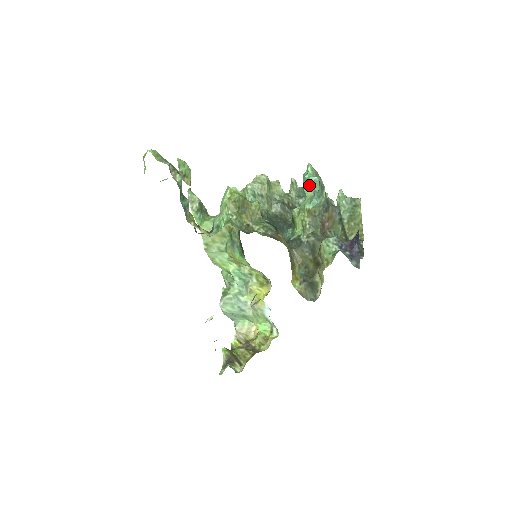
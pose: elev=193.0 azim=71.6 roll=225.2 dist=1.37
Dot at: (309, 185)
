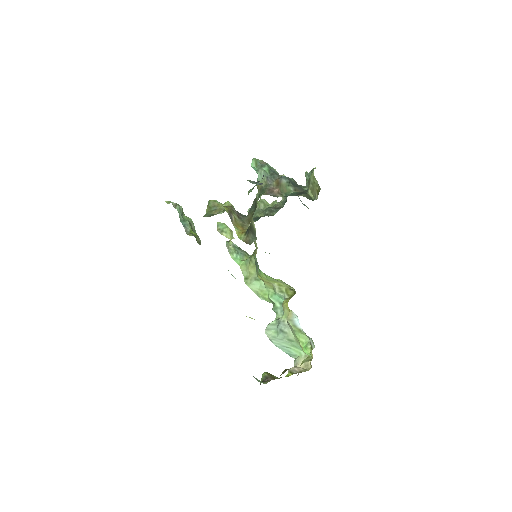
Dot at: occluded
